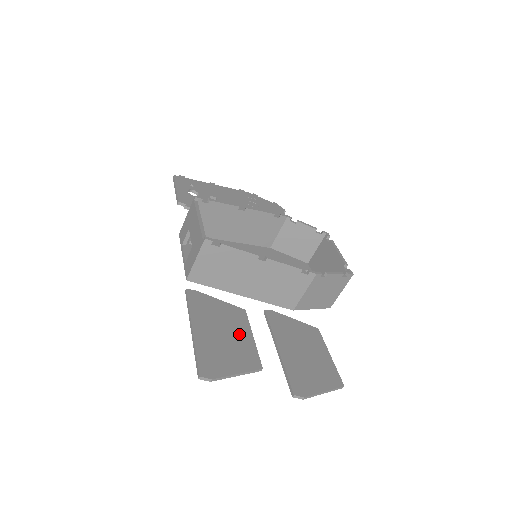
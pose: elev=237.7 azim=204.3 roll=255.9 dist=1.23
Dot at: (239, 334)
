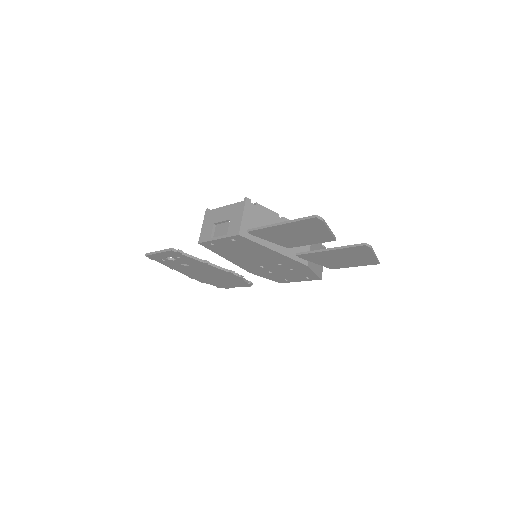
Dot at: (303, 238)
